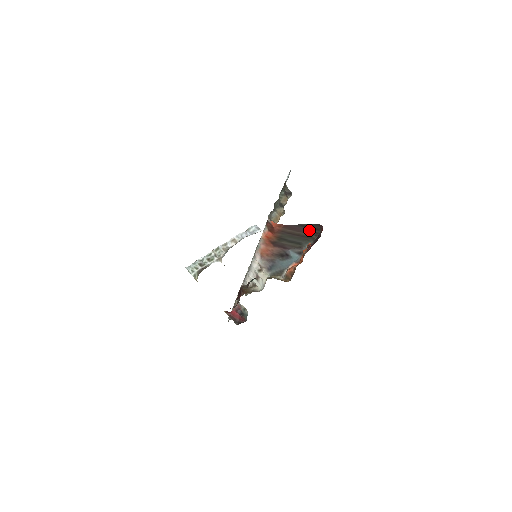
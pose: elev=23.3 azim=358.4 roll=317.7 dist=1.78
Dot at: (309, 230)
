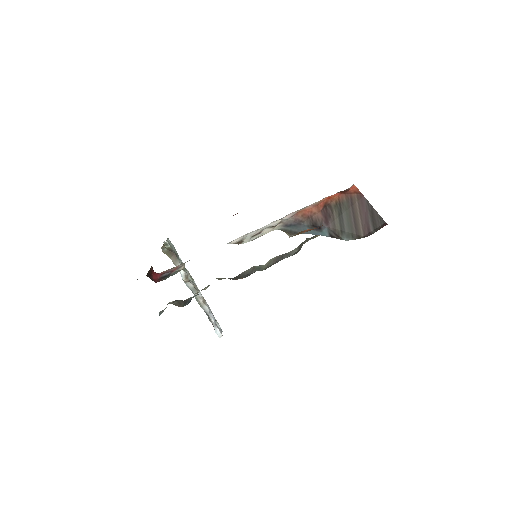
Dot at: (369, 223)
